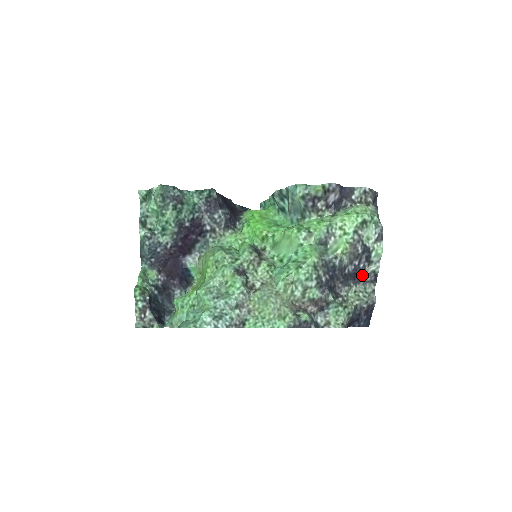
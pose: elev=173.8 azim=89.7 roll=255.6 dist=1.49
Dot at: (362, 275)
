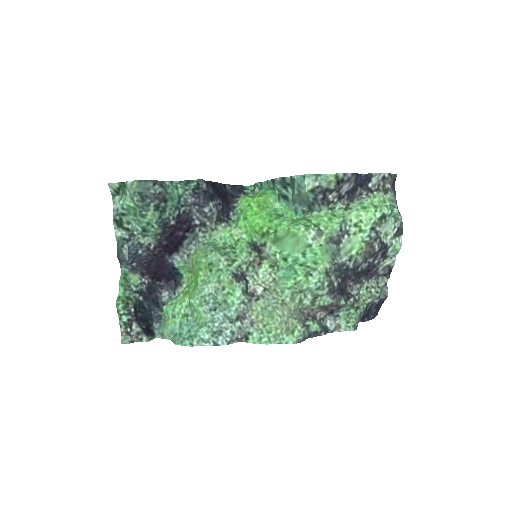
Dot at: (375, 270)
